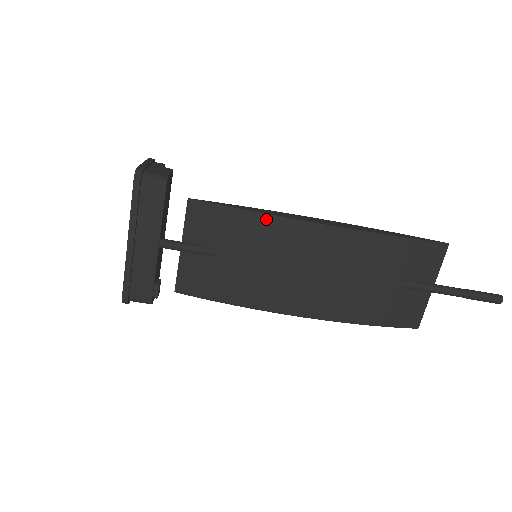
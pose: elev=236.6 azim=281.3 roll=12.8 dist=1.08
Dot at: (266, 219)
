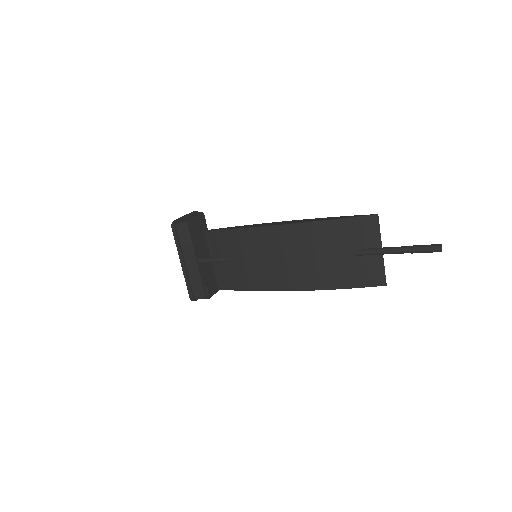
Dot at: (244, 231)
